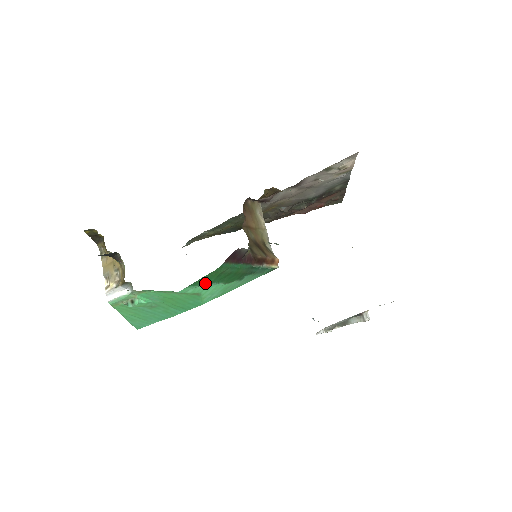
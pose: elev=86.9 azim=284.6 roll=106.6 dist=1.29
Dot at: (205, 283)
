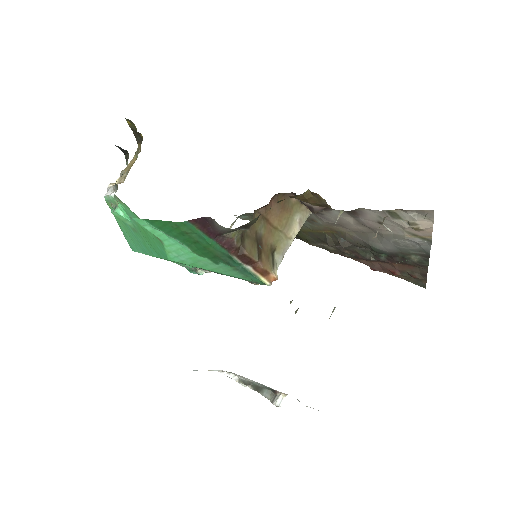
Dot at: (166, 231)
